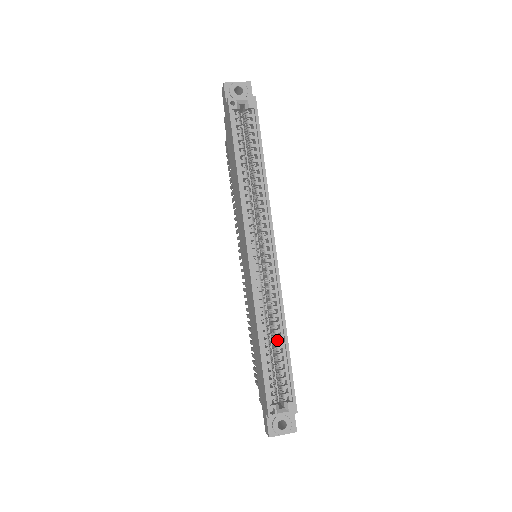
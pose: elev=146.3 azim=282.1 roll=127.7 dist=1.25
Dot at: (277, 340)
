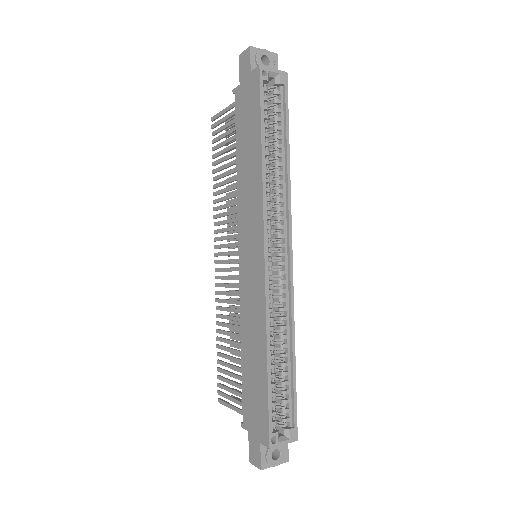
Dot at: (283, 356)
